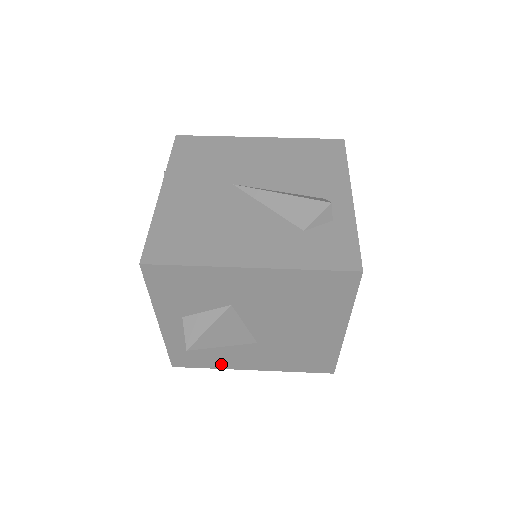
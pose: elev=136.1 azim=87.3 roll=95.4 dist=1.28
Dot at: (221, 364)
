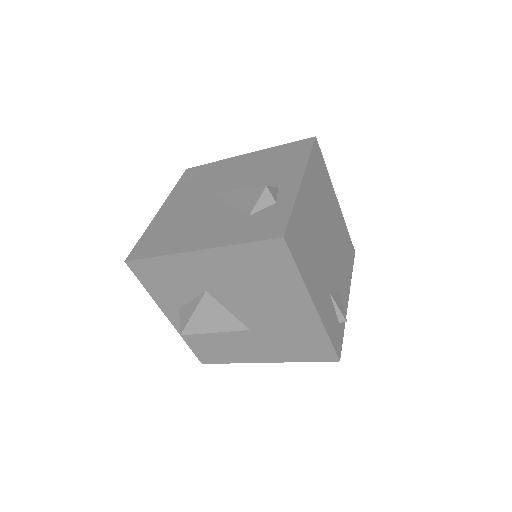
Dot at: (237, 358)
